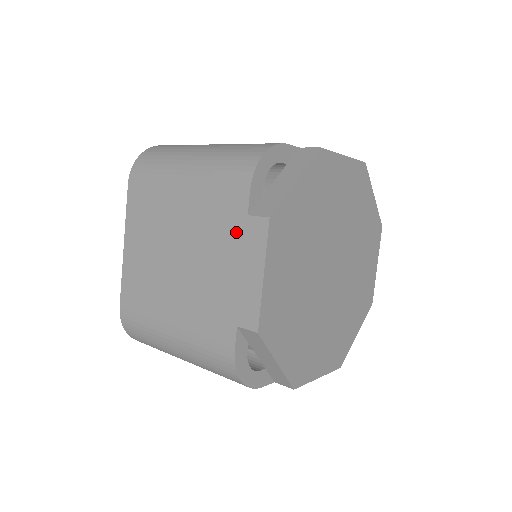
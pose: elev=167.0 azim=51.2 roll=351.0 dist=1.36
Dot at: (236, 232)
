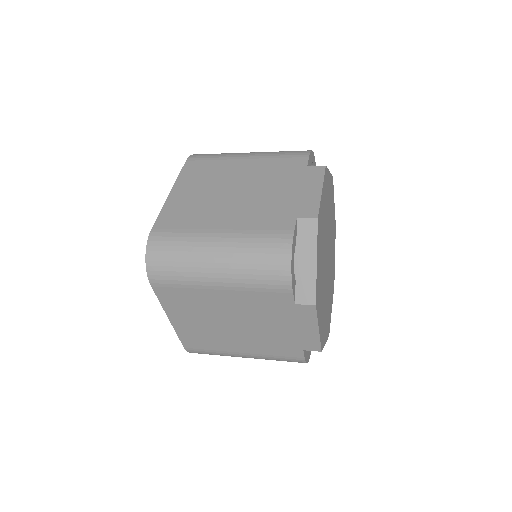
Dot at: (297, 174)
